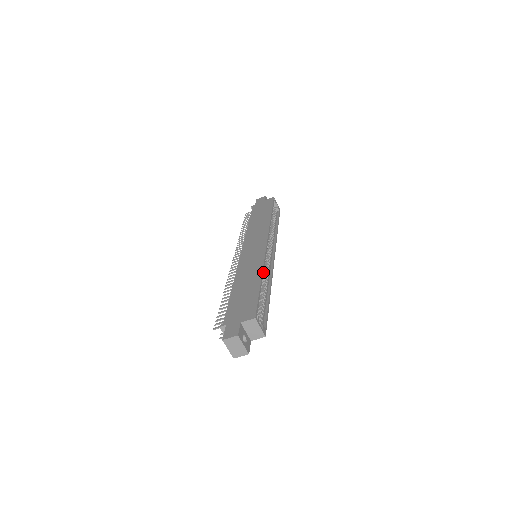
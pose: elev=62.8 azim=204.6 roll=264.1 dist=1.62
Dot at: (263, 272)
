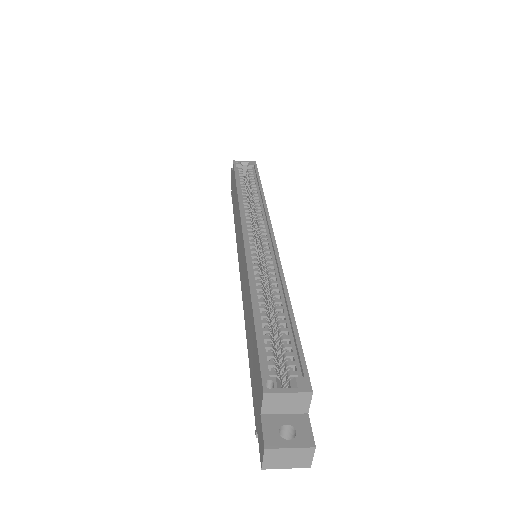
Dot at: (252, 286)
